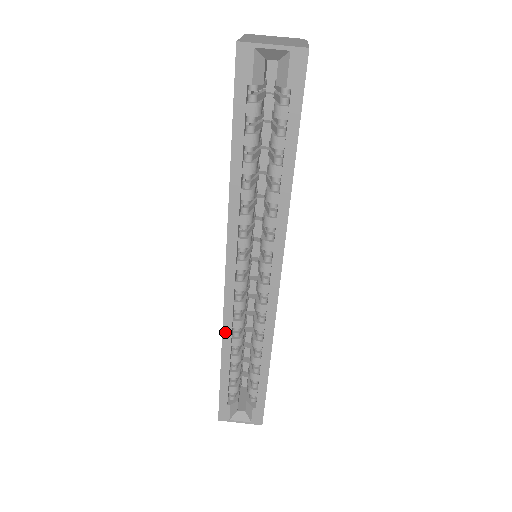
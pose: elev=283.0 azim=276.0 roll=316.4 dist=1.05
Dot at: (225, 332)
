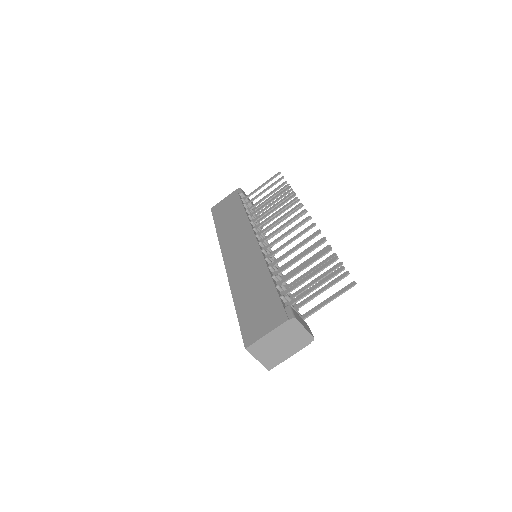
Dot at: occluded
